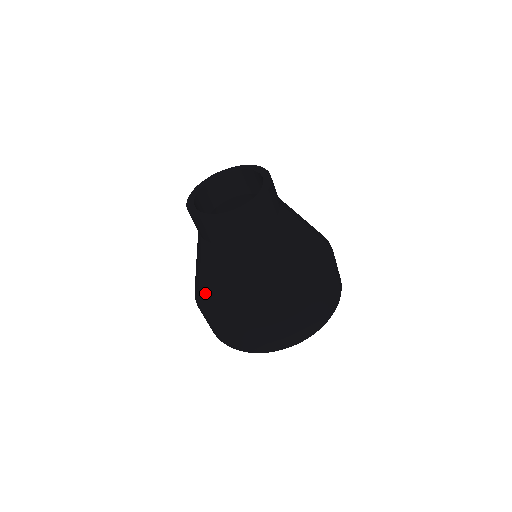
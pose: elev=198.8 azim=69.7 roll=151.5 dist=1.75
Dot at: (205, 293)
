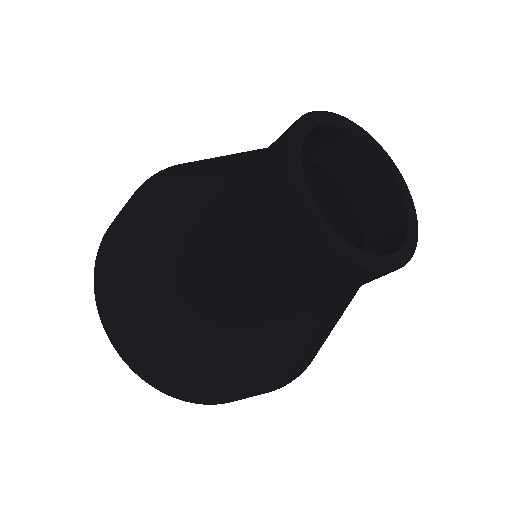
Dot at: (167, 289)
